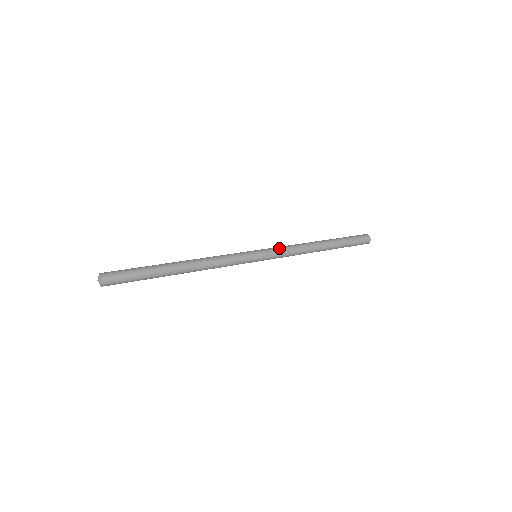
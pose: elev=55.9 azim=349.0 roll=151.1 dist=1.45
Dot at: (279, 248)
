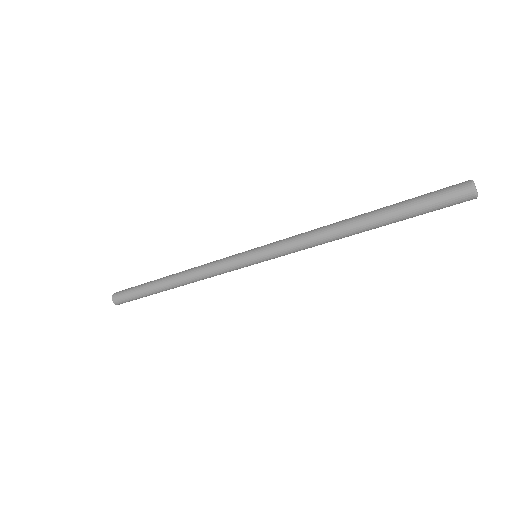
Dot at: (282, 245)
